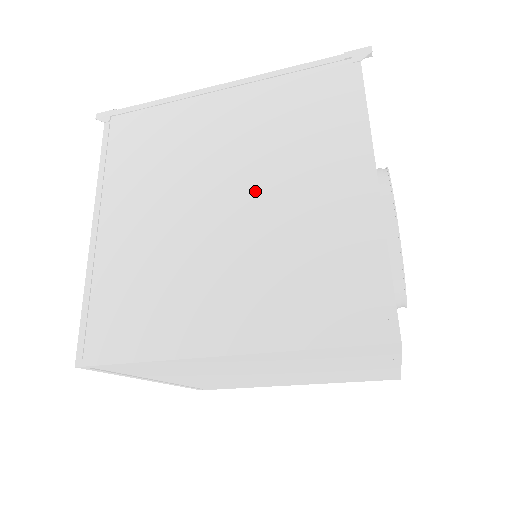
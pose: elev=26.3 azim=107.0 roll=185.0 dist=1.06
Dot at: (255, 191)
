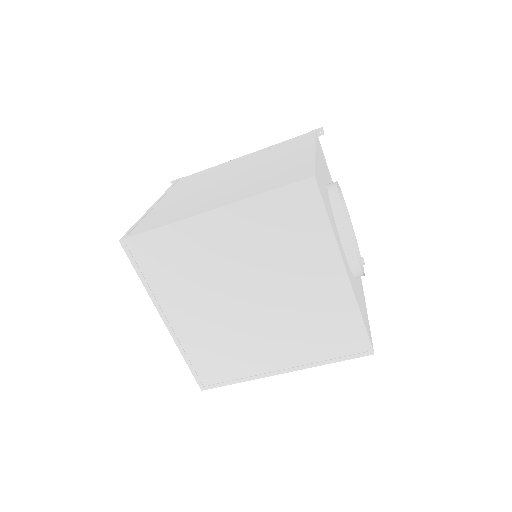
Dot at: (249, 171)
